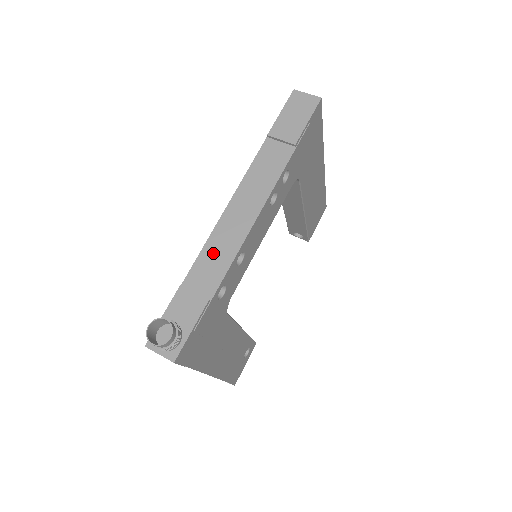
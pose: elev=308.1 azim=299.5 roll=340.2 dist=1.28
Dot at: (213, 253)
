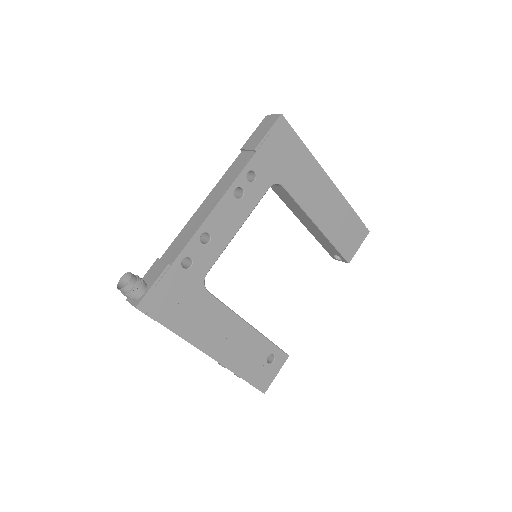
Dot at: (184, 234)
